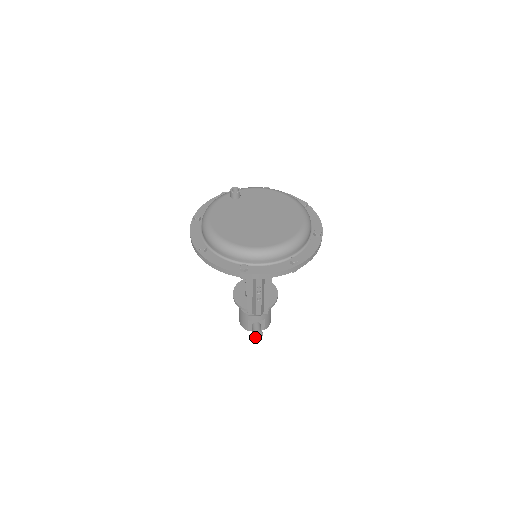
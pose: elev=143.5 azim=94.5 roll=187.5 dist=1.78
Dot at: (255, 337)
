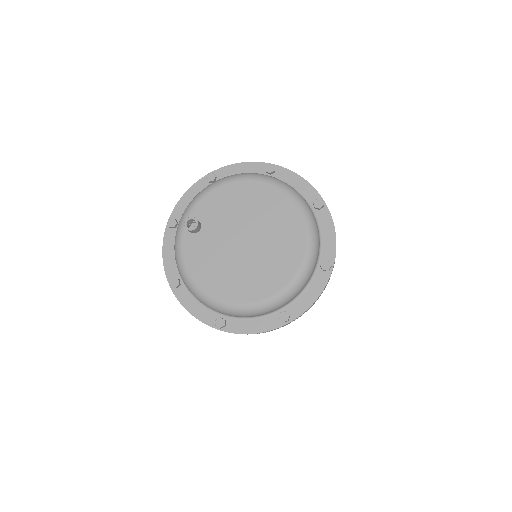
Dot at: occluded
